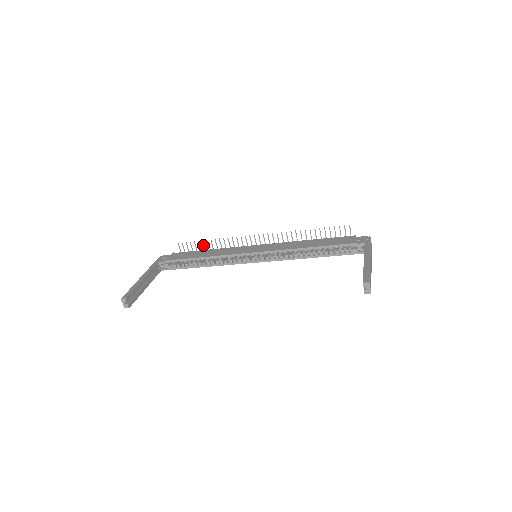
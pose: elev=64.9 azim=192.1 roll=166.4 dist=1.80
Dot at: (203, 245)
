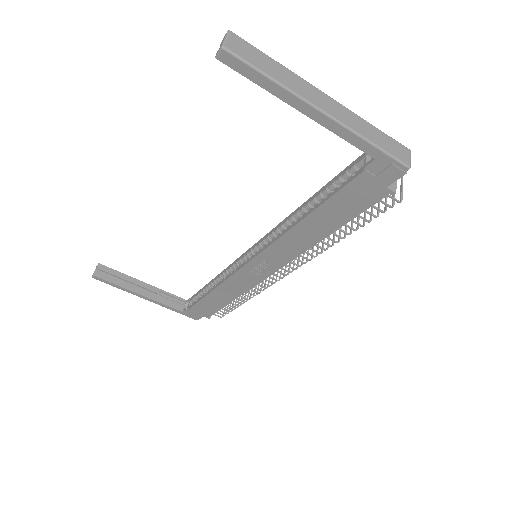
Dot at: occluded
